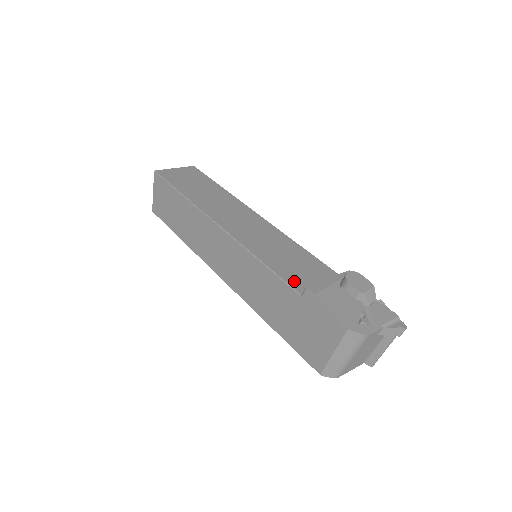
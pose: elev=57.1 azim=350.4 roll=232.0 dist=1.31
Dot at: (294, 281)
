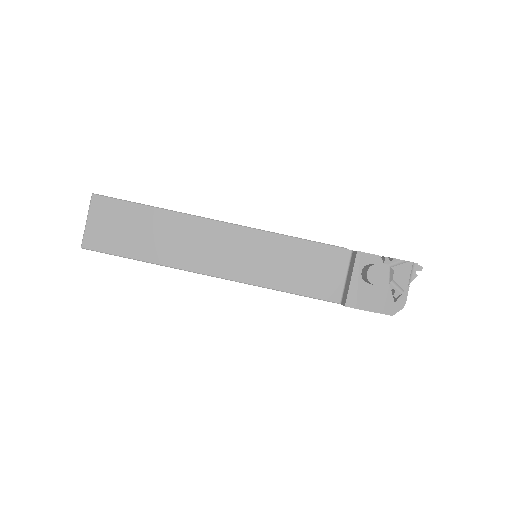
Dot at: (325, 293)
